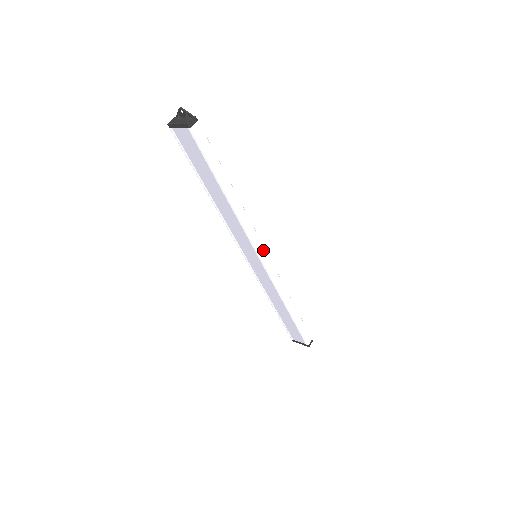
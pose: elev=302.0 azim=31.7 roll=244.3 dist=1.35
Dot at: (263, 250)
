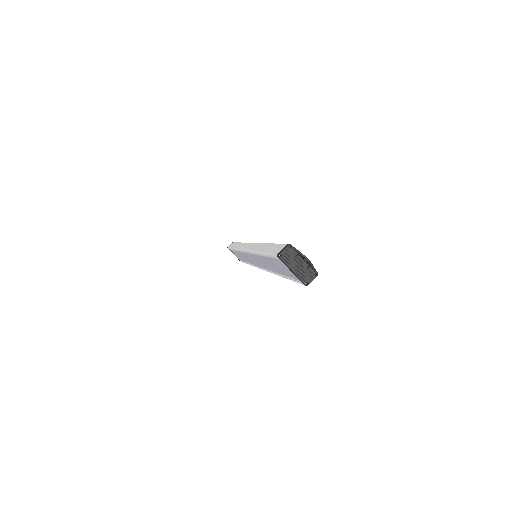
Dot at: occluded
